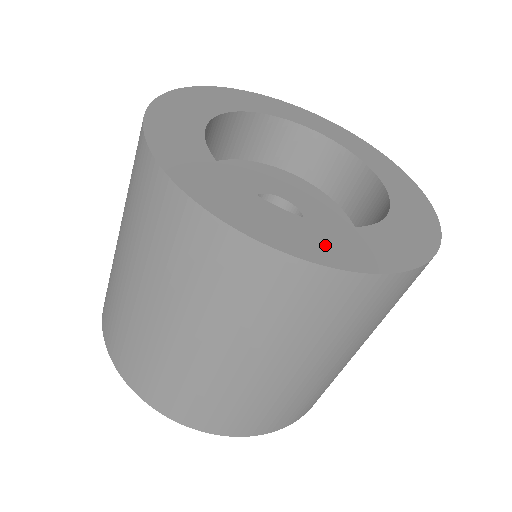
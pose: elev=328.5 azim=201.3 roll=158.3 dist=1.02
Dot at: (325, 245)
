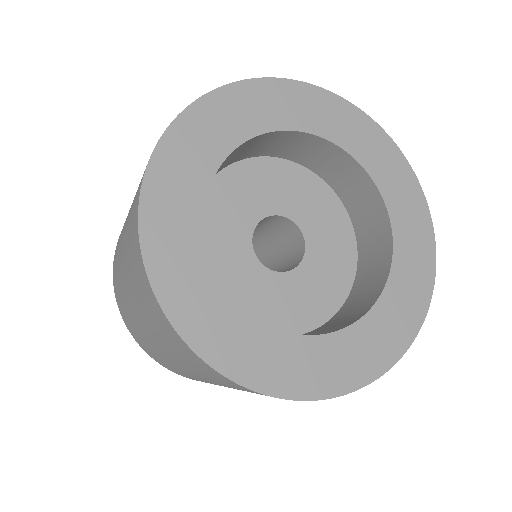
Dot at: (221, 334)
